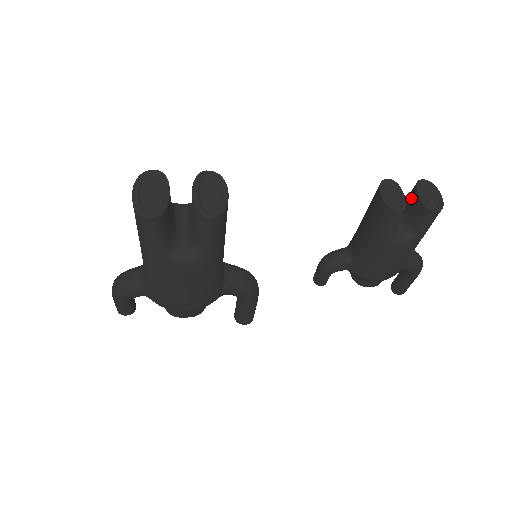
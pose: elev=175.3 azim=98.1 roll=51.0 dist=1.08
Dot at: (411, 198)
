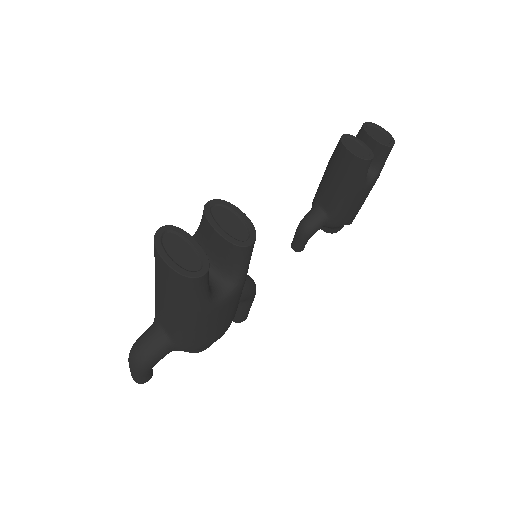
Dot at: occluded
